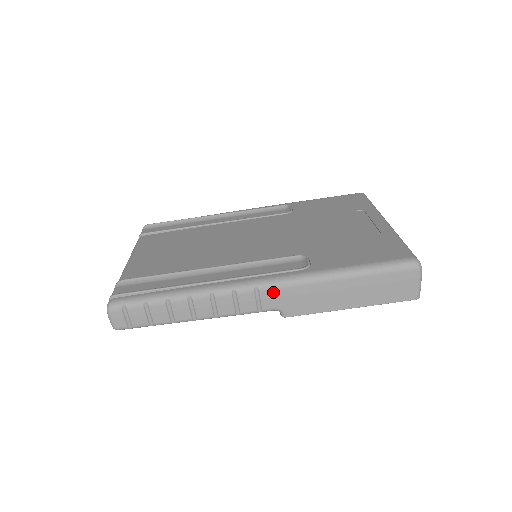
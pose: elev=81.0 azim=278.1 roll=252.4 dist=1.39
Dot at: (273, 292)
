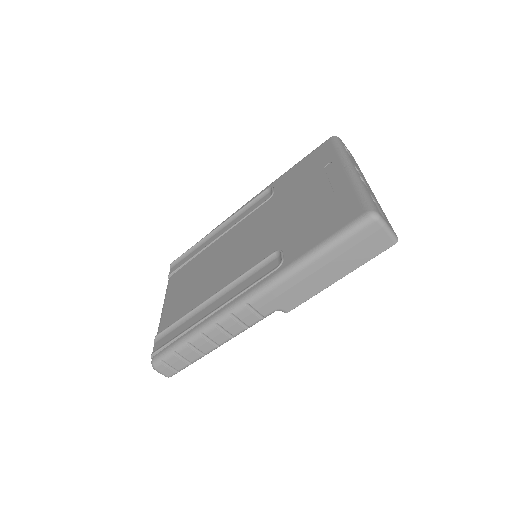
Dot at: (262, 300)
